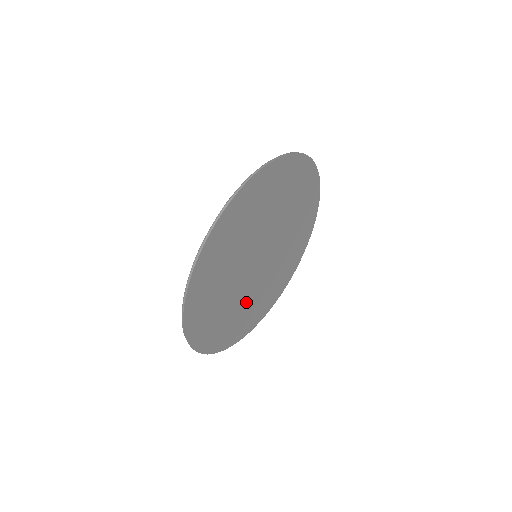
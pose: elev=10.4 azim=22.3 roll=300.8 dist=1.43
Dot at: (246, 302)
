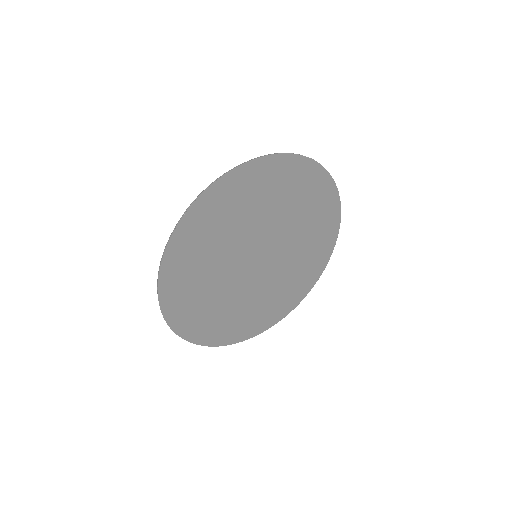
Dot at: (250, 301)
